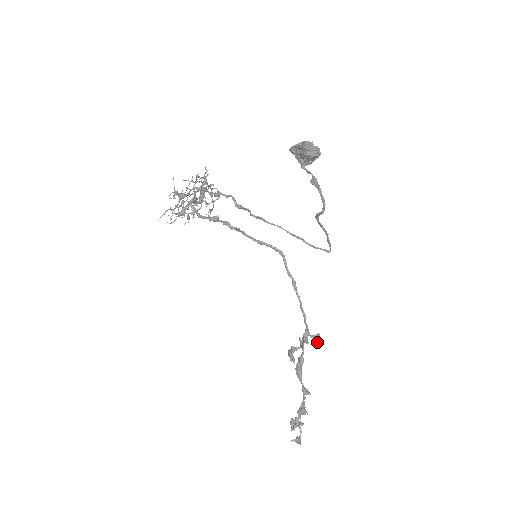
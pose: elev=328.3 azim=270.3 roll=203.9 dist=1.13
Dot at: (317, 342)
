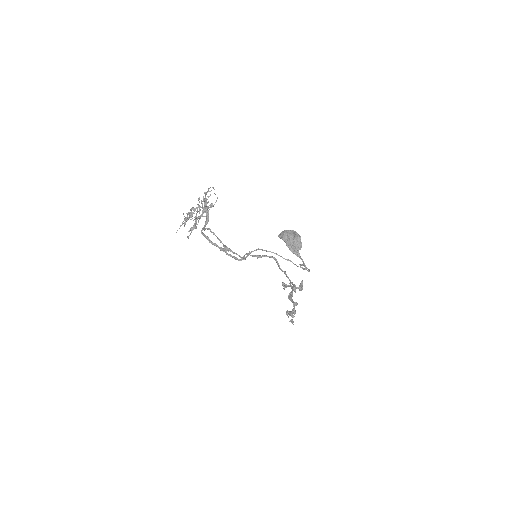
Dot at: occluded
